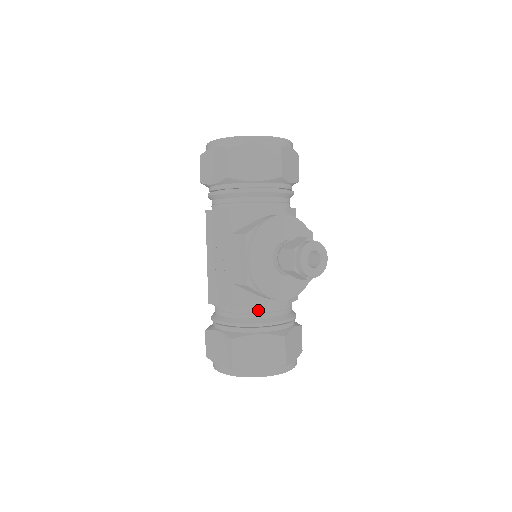
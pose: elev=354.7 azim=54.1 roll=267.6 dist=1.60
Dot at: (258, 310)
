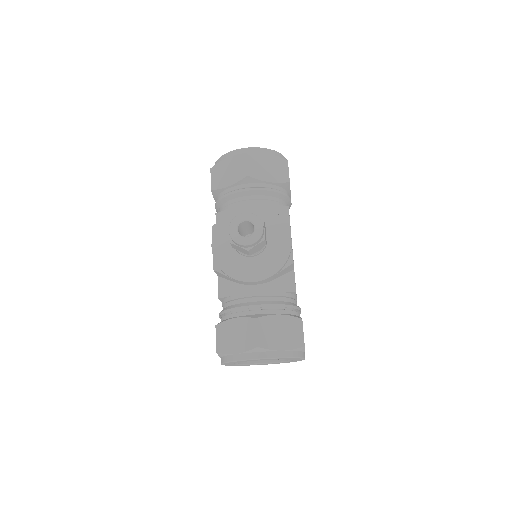
Dot at: (236, 296)
